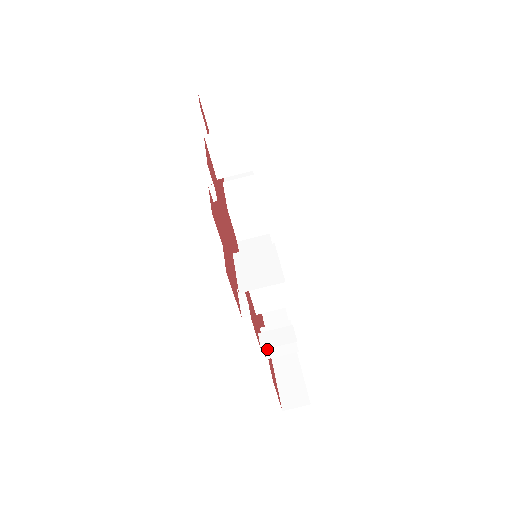
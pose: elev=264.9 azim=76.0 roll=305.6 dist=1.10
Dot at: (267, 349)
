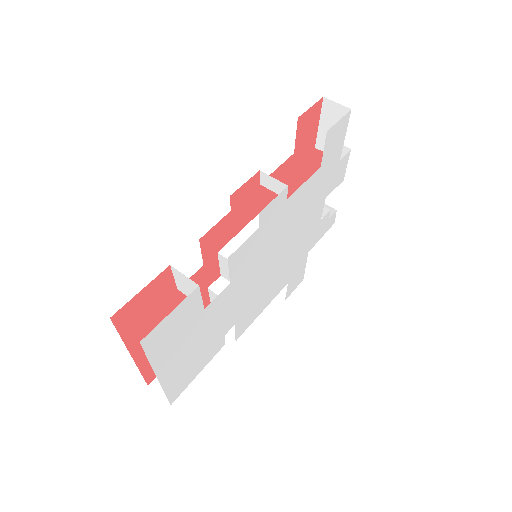
Dot at: (203, 249)
